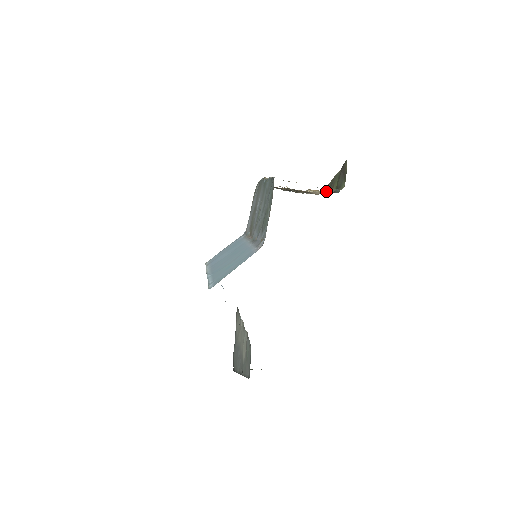
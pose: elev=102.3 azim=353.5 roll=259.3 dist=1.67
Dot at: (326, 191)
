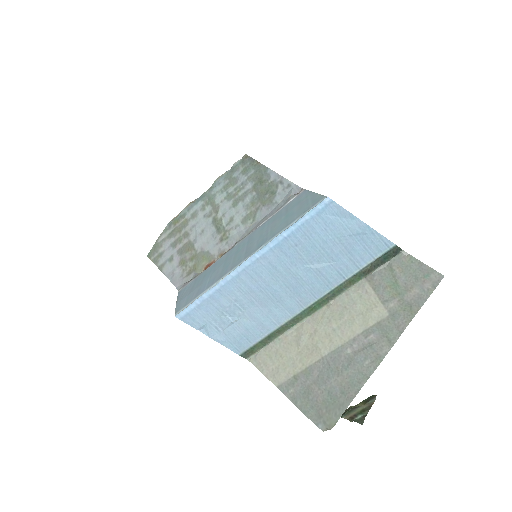
Dot at: occluded
